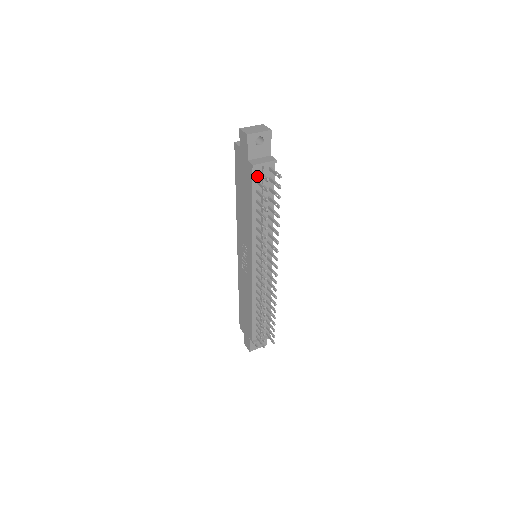
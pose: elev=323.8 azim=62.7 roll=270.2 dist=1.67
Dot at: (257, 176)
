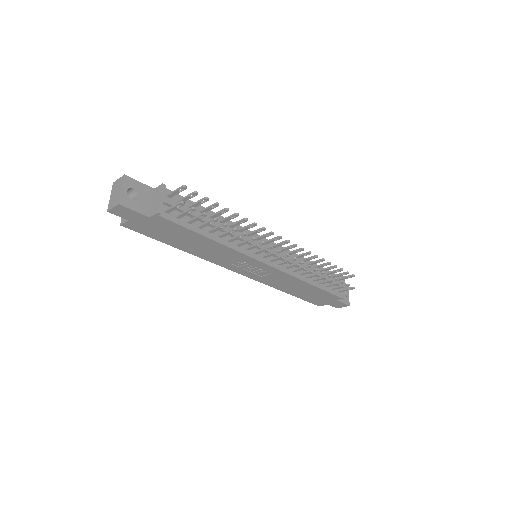
Dot at: (172, 214)
